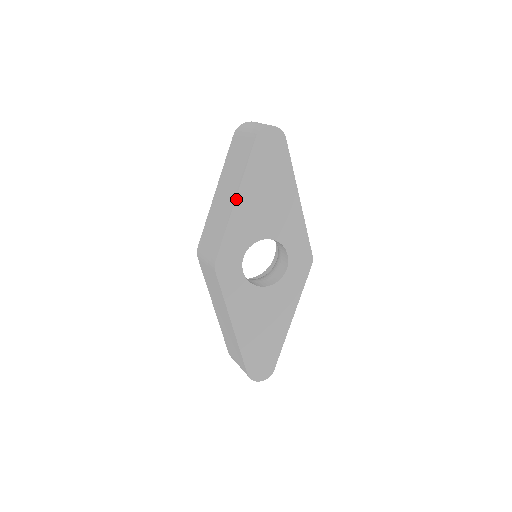
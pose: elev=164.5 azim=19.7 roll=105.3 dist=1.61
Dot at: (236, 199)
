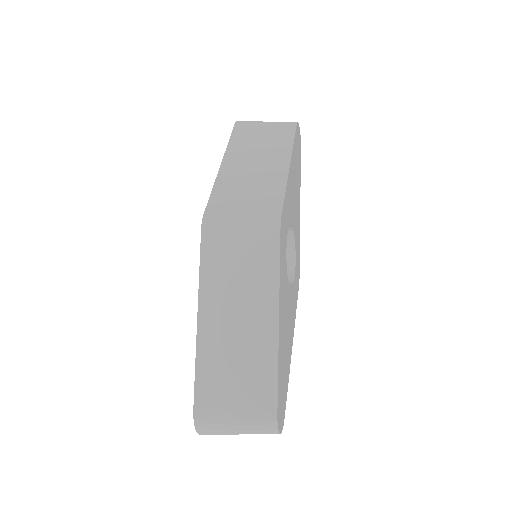
Dot at: (290, 164)
